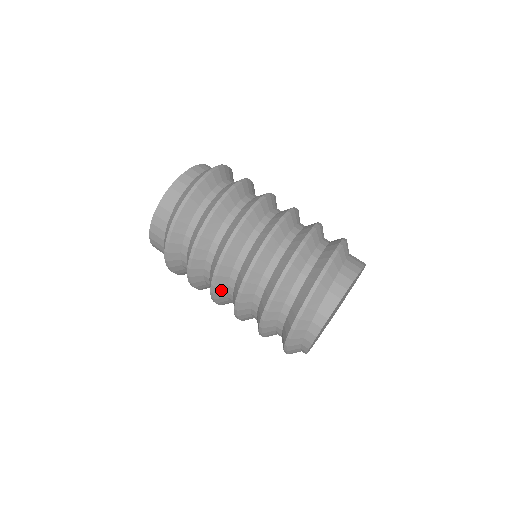
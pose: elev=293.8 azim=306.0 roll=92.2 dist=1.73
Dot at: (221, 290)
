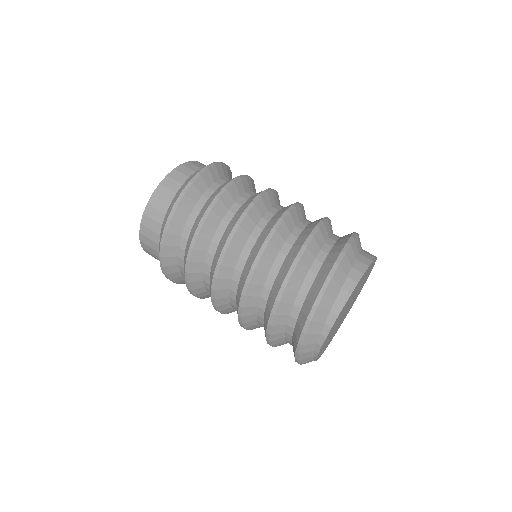
Dot at: (241, 239)
